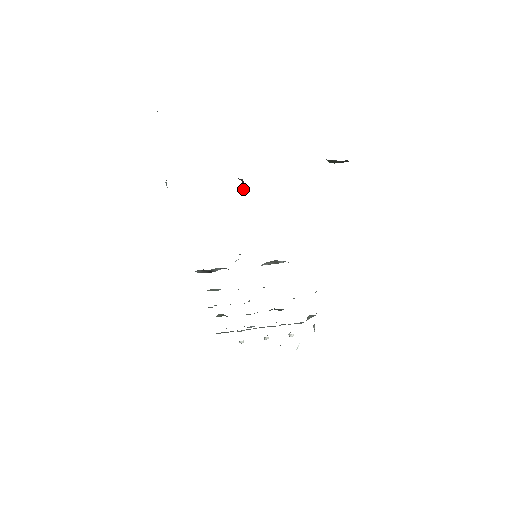
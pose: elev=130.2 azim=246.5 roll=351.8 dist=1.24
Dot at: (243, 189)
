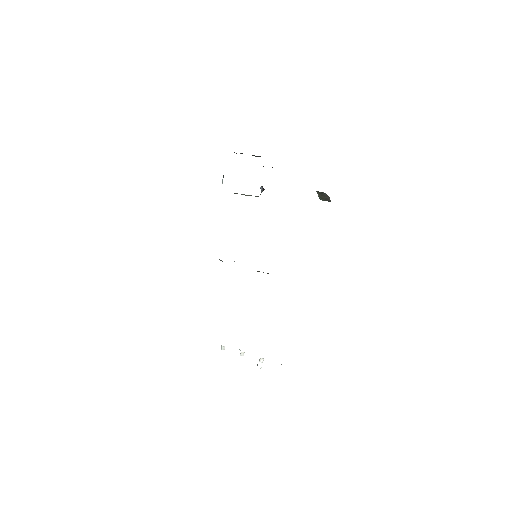
Dot at: (262, 191)
